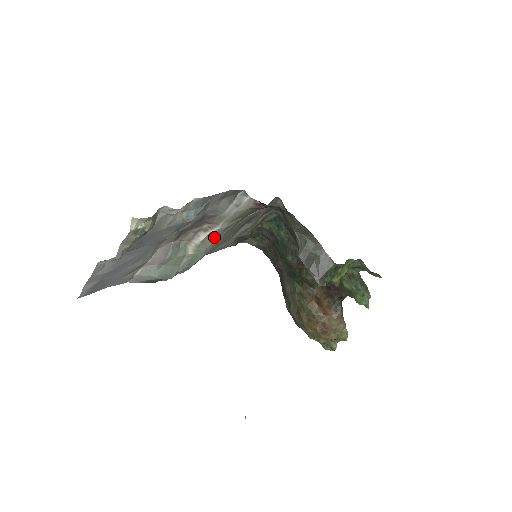
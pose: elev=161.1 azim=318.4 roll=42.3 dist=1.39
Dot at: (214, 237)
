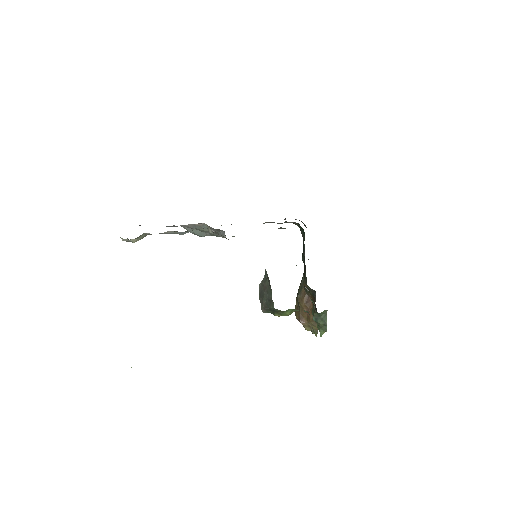
Dot at: occluded
